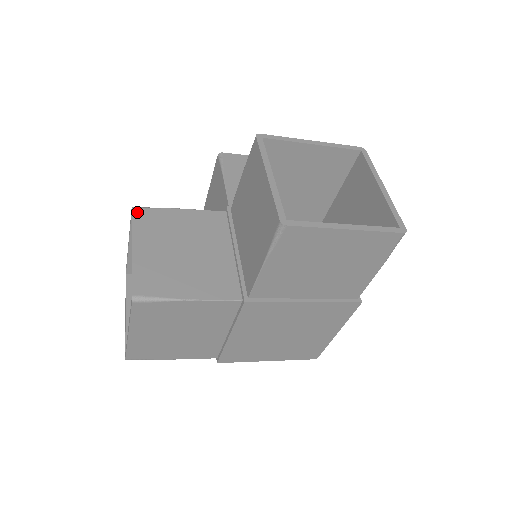
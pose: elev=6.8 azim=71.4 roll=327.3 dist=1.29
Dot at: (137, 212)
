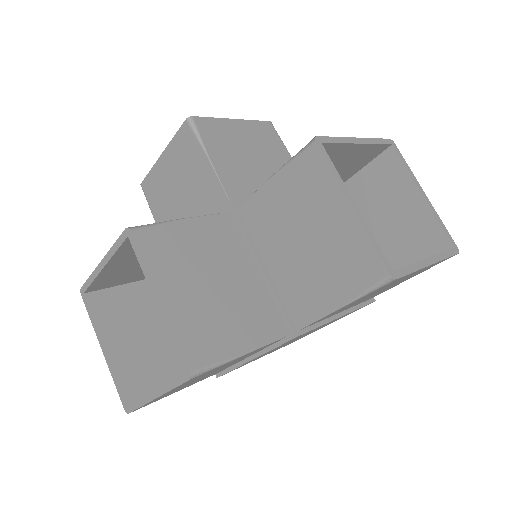
Dot at: (139, 237)
